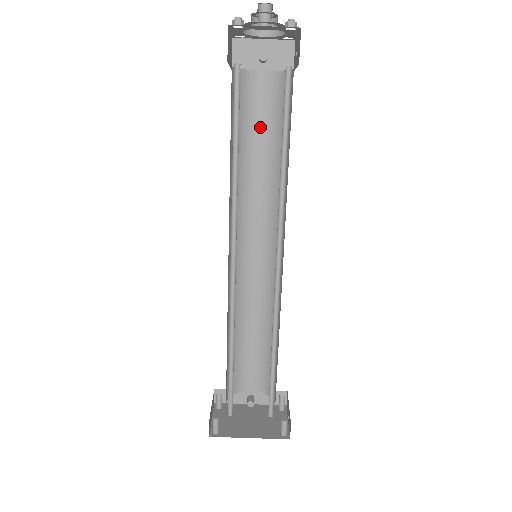
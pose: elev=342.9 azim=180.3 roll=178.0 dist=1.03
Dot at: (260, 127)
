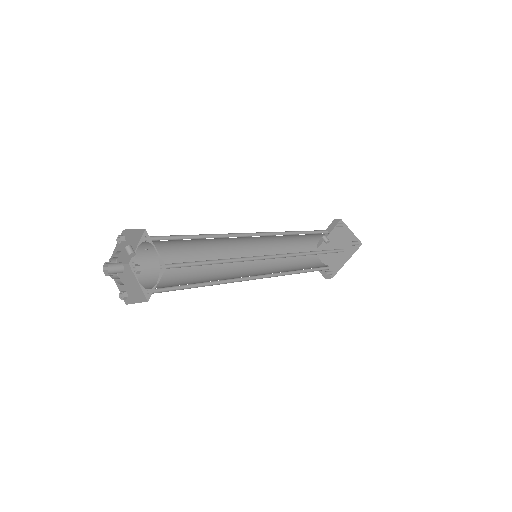
Dot at: (174, 246)
